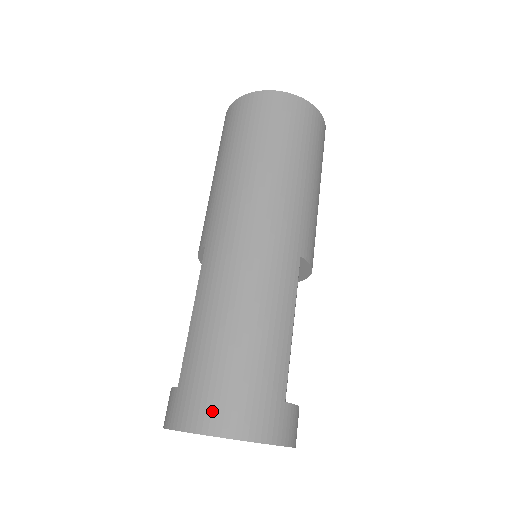
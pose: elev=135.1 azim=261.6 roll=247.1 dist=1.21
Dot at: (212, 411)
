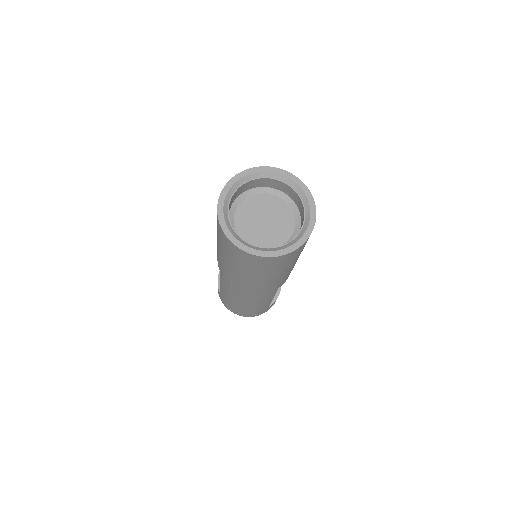
Dot at: (235, 312)
